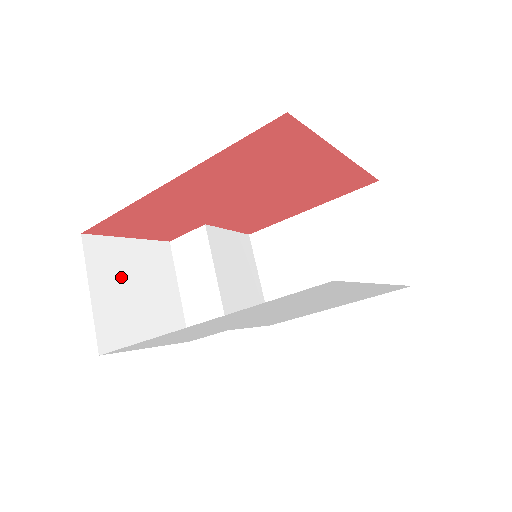
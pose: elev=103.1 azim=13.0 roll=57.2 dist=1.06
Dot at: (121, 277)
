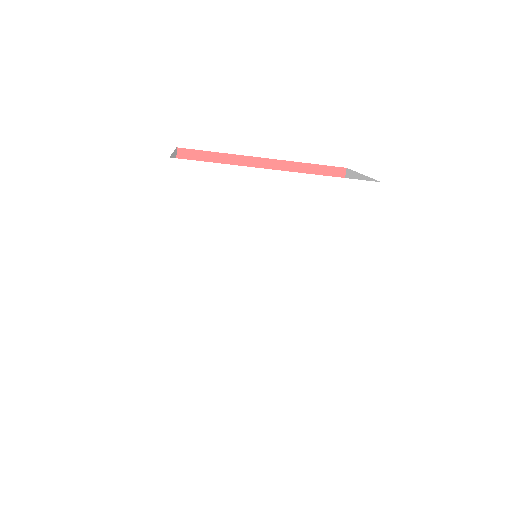
Dot at: occluded
